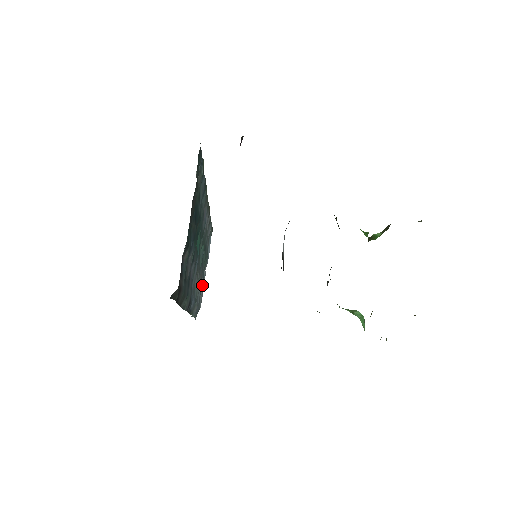
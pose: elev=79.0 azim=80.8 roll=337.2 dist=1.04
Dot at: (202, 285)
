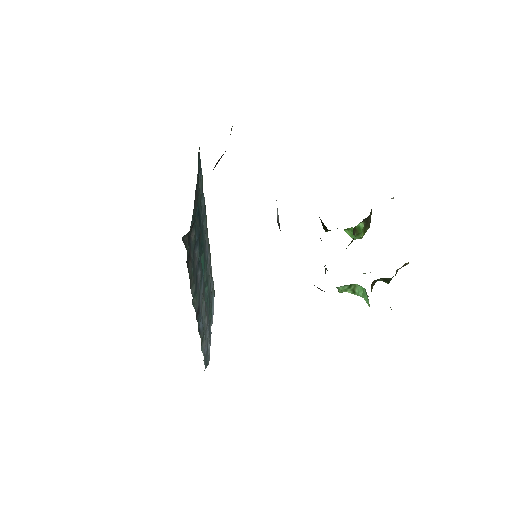
Dot at: (209, 337)
